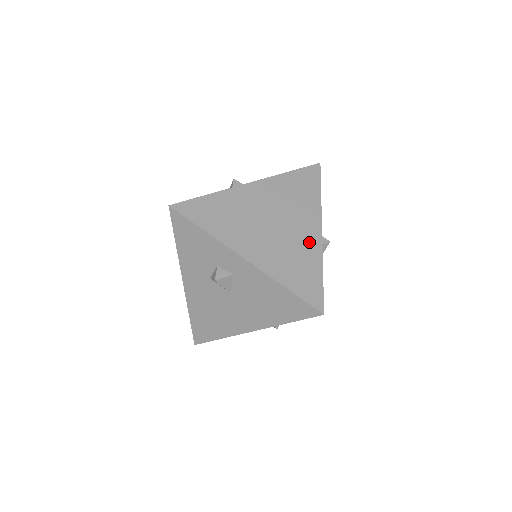
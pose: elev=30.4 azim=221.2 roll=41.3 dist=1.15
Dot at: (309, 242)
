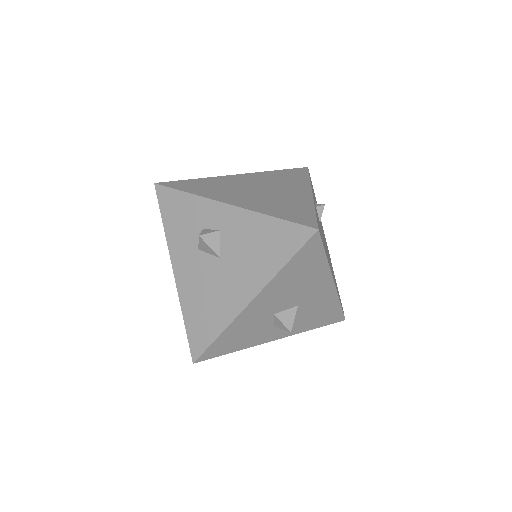
Dot at: (298, 197)
